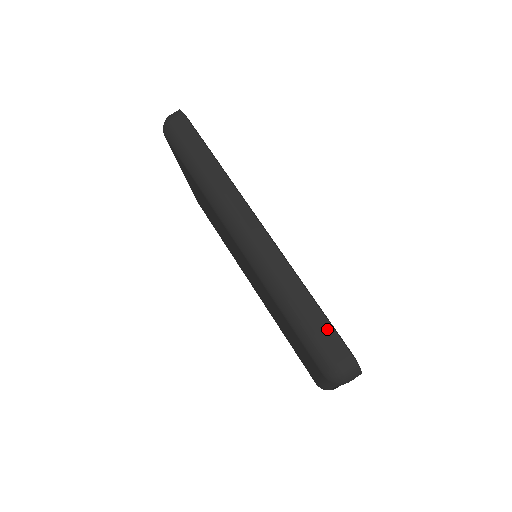
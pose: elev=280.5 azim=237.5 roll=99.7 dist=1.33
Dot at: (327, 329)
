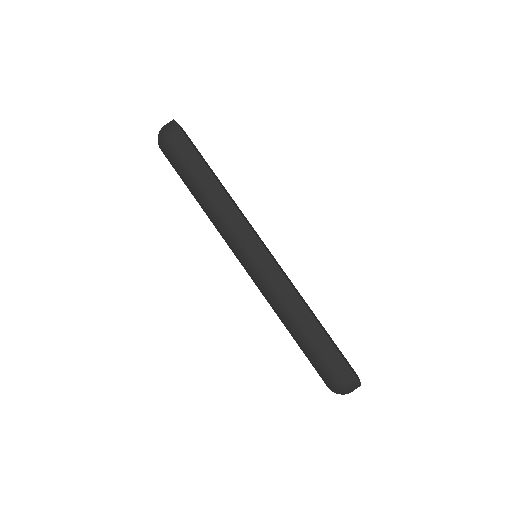
Dot at: (332, 352)
